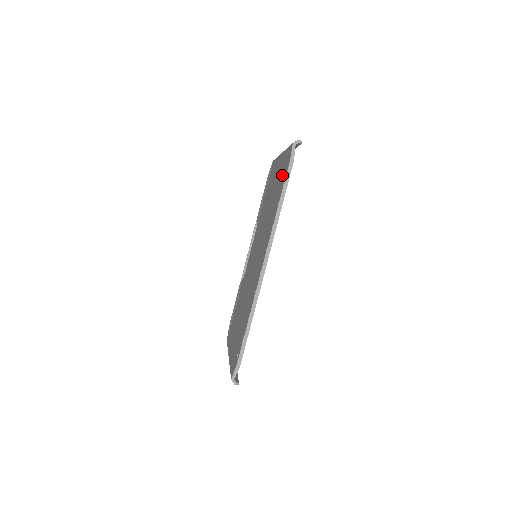
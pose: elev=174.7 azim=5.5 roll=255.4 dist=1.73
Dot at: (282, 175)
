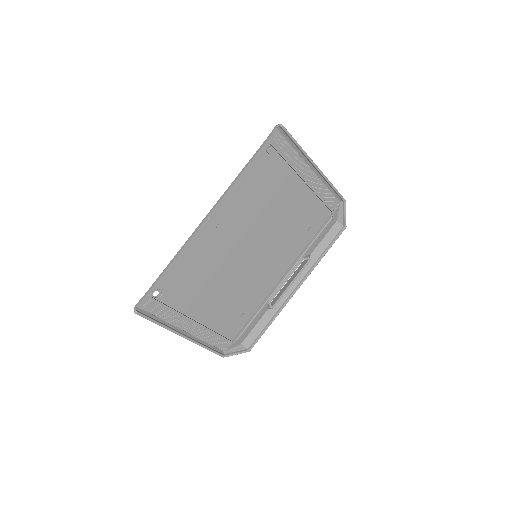
Dot at: (273, 163)
